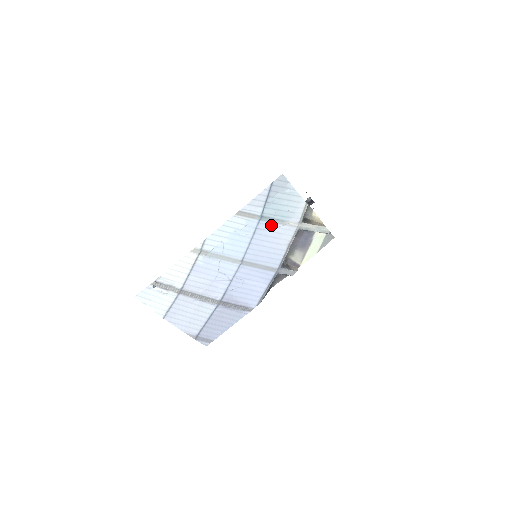
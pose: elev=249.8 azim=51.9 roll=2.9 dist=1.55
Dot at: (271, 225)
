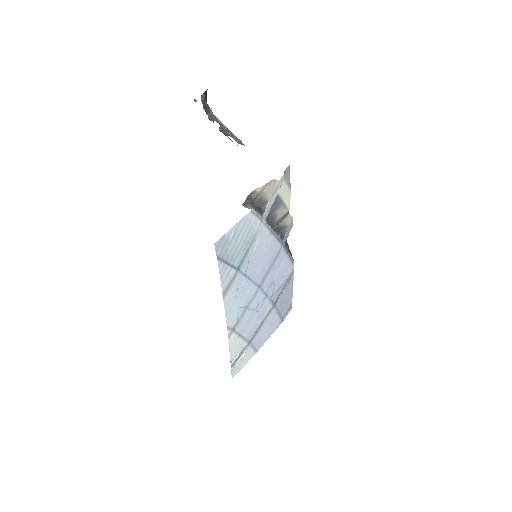
Dot at: (249, 256)
